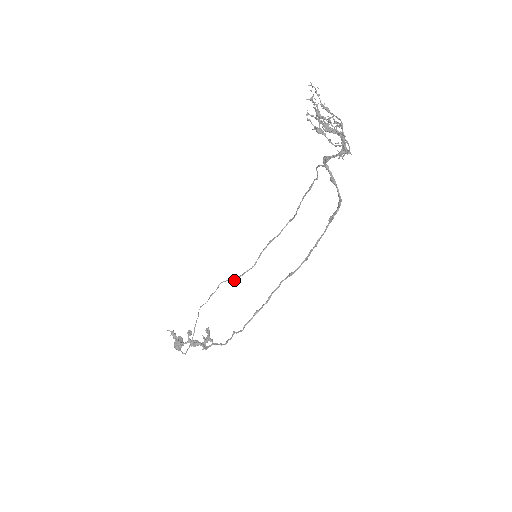
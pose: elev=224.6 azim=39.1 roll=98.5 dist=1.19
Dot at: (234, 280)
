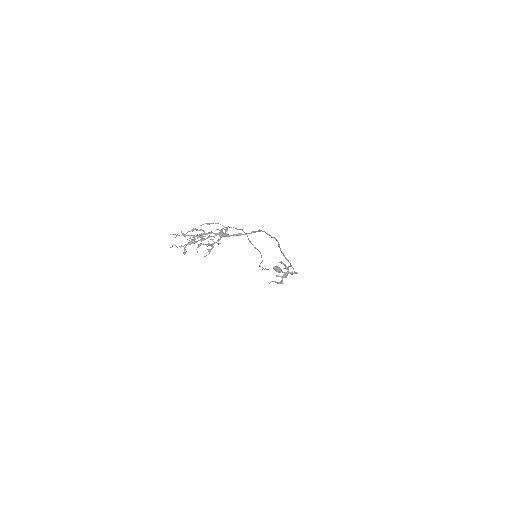
Dot at: occluded
